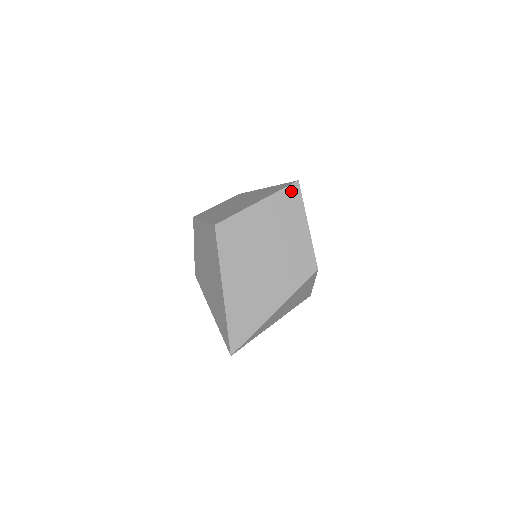
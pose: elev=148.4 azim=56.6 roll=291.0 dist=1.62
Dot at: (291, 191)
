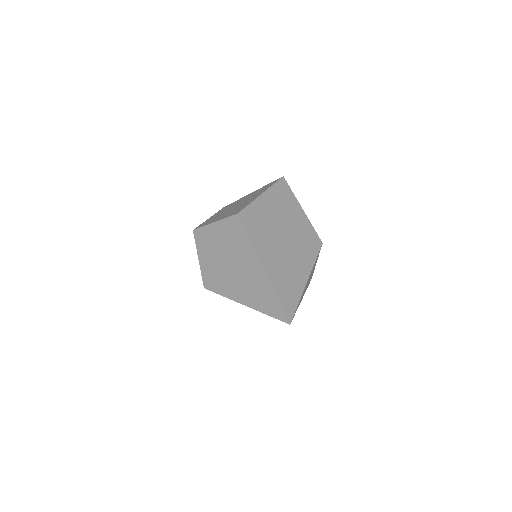
Dot at: (281, 184)
